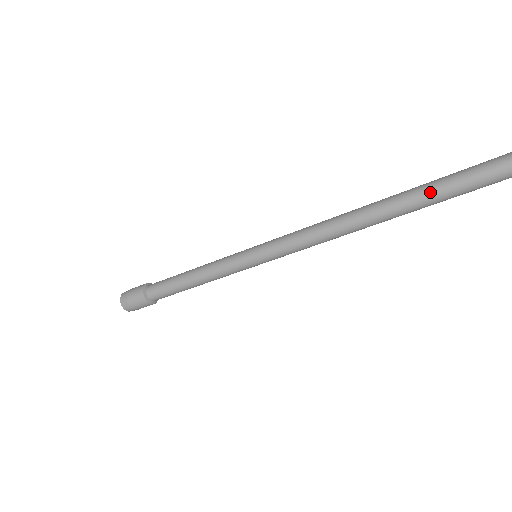
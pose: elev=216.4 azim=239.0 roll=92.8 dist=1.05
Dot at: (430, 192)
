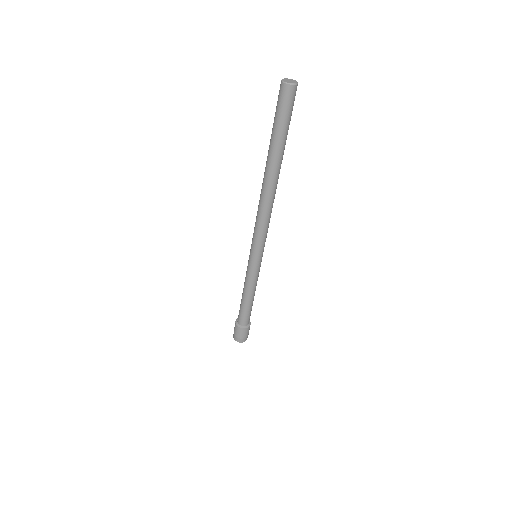
Dot at: (273, 146)
